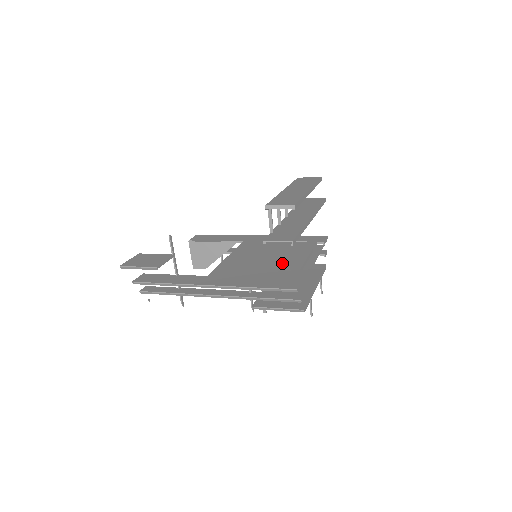
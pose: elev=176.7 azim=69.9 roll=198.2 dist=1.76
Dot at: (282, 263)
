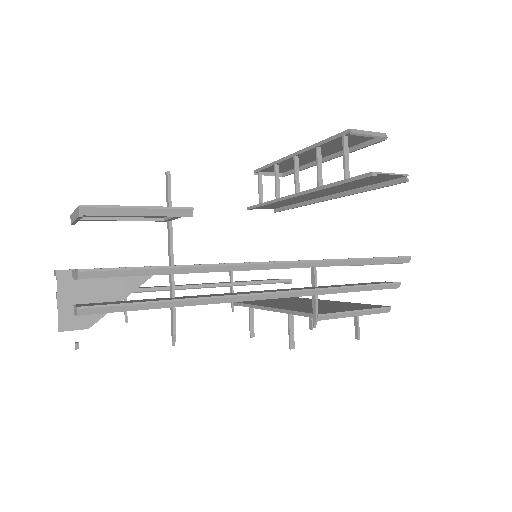
Dot at: occluded
